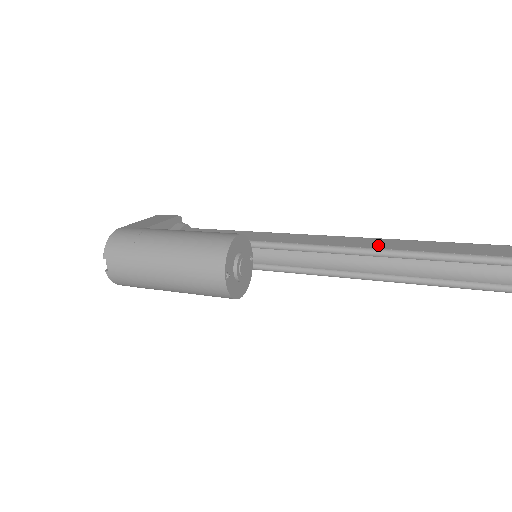
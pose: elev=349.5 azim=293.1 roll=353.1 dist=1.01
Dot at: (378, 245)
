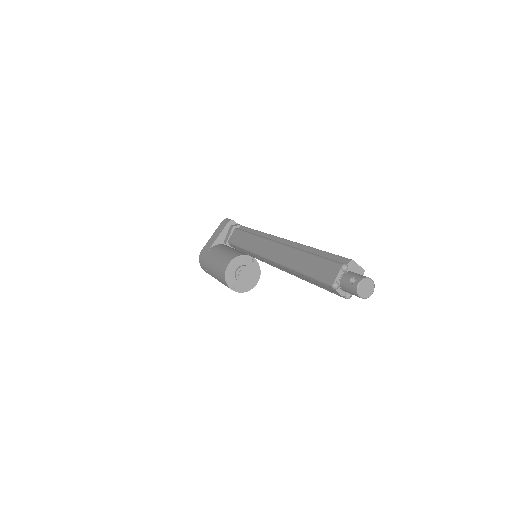
Dot at: (287, 260)
